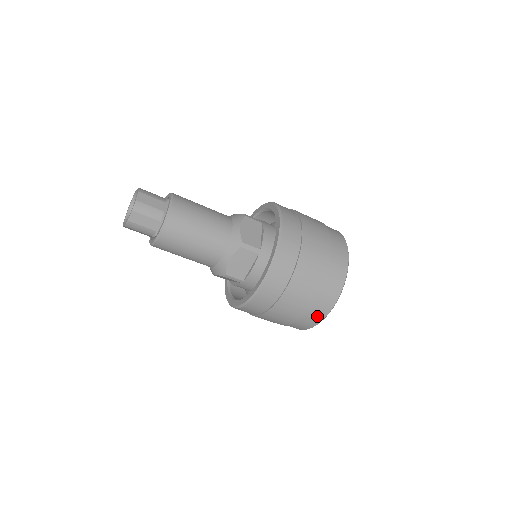
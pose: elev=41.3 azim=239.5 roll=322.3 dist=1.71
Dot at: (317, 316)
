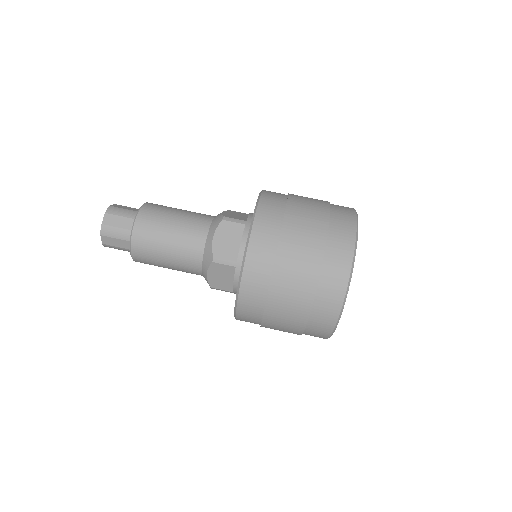
Dot at: (346, 212)
